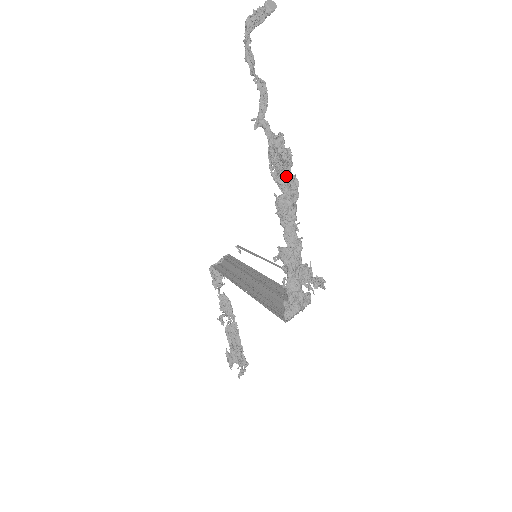
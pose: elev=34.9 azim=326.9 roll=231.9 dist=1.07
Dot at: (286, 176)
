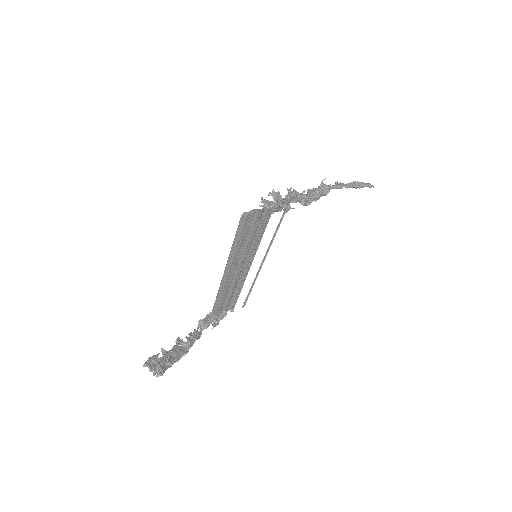
Dot at: occluded
